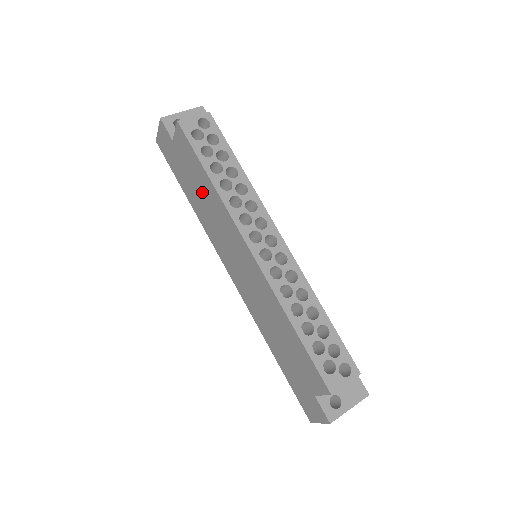
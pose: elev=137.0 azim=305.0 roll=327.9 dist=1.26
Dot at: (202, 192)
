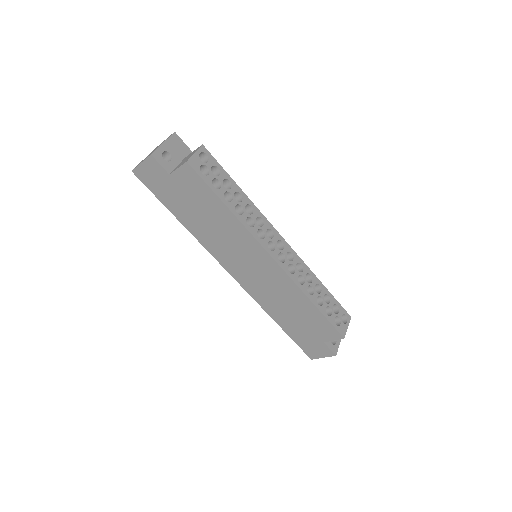
Dot at: (210, 217)
